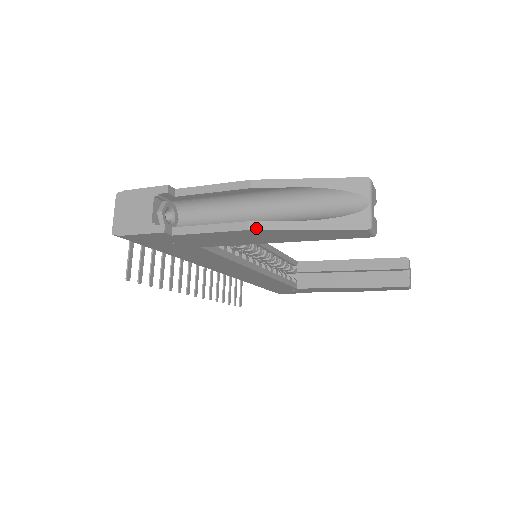
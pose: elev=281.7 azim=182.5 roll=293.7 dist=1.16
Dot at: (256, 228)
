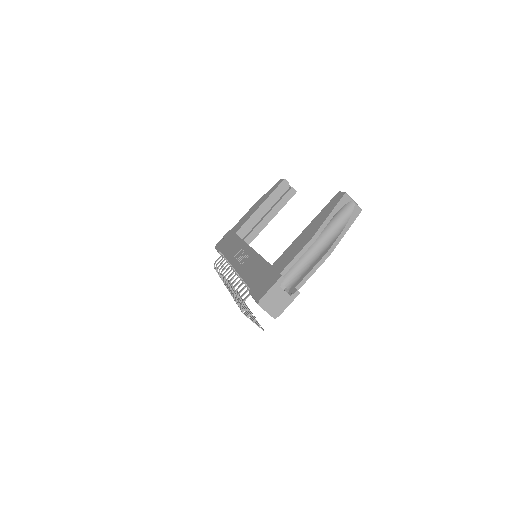
Dot at: (331, 252)
